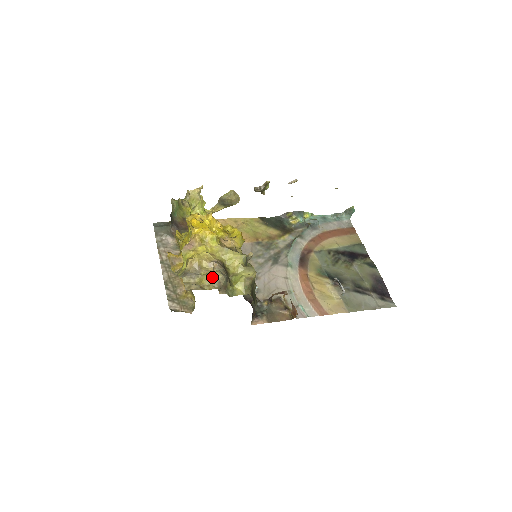
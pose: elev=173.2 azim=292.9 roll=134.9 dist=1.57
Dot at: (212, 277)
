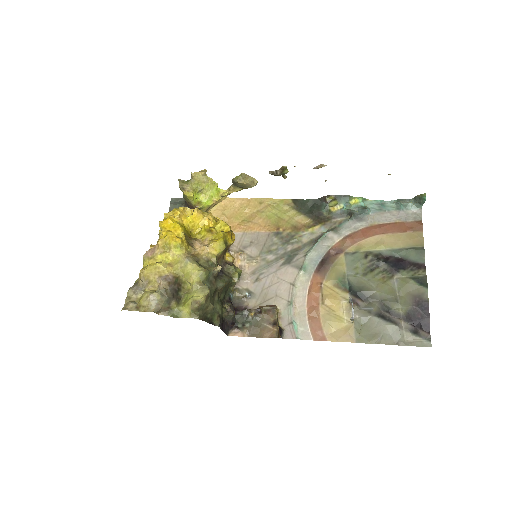
Dot at: (149, 298)
